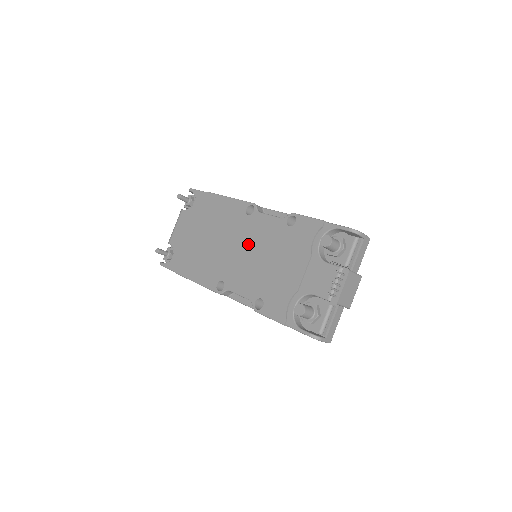
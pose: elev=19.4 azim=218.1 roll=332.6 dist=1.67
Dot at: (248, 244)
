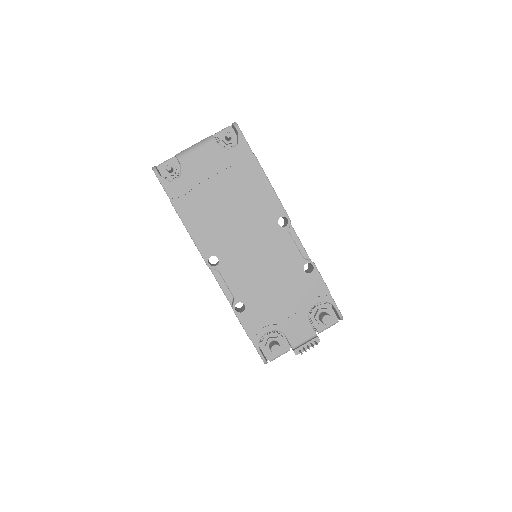
Dot at: (262, 250)
